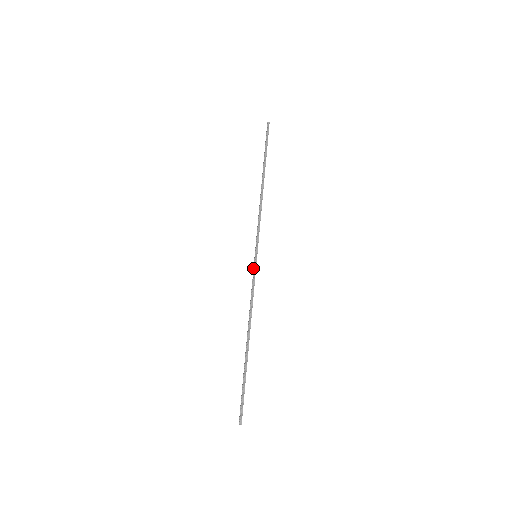
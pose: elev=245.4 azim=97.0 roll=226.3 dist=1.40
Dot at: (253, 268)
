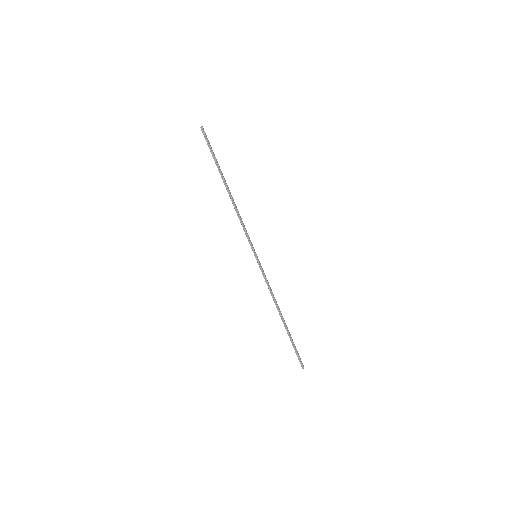
Dot at: (259, 266)
